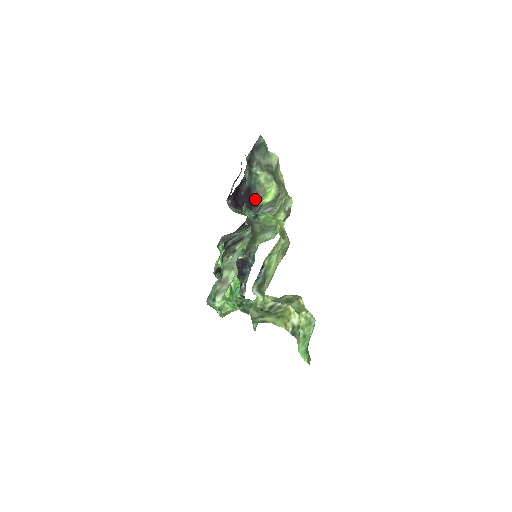
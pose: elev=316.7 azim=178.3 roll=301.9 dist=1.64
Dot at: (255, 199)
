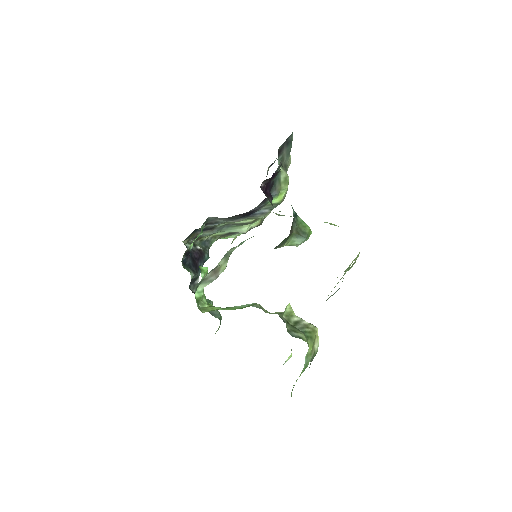
Dot at: occluded
